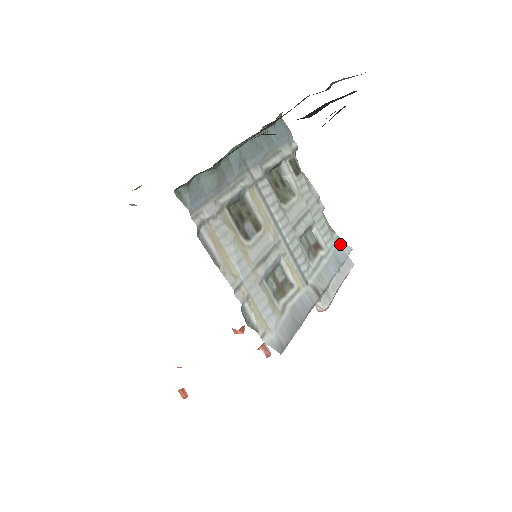
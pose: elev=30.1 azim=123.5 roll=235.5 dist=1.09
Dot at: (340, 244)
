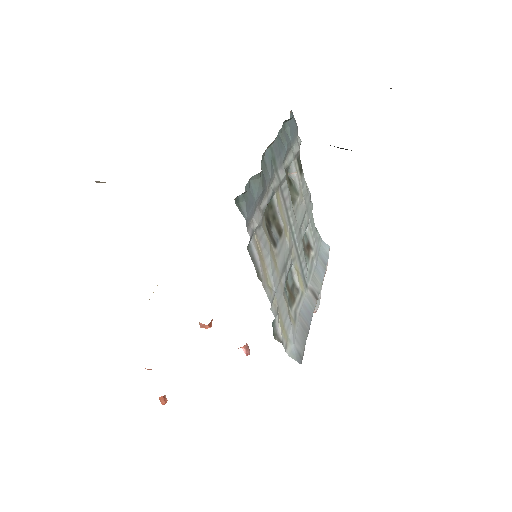
Dot at: (321, 243)
